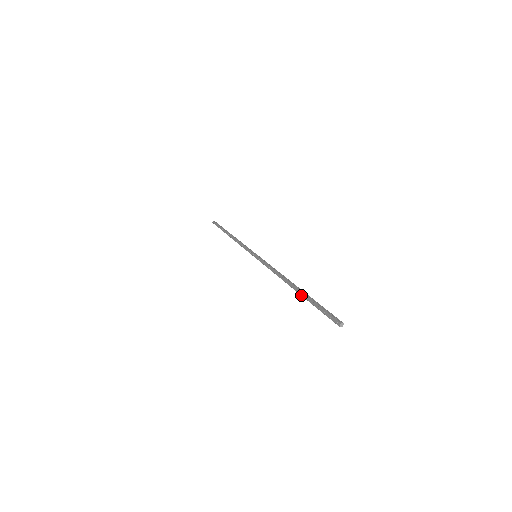
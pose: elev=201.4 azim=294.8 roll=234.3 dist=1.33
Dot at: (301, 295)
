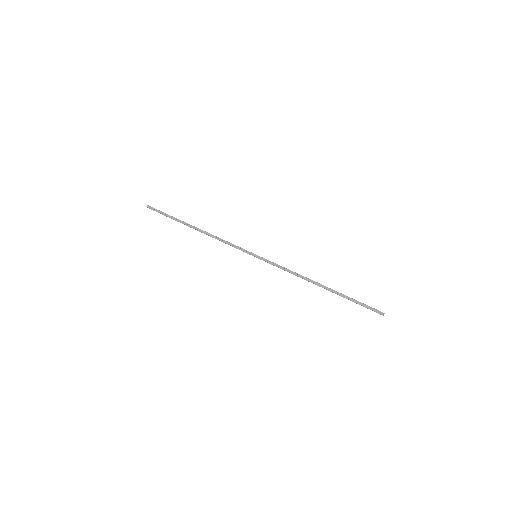
Dot at: (336, 293)
